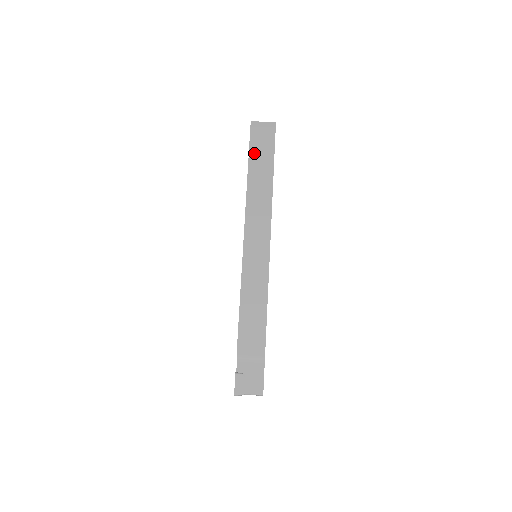
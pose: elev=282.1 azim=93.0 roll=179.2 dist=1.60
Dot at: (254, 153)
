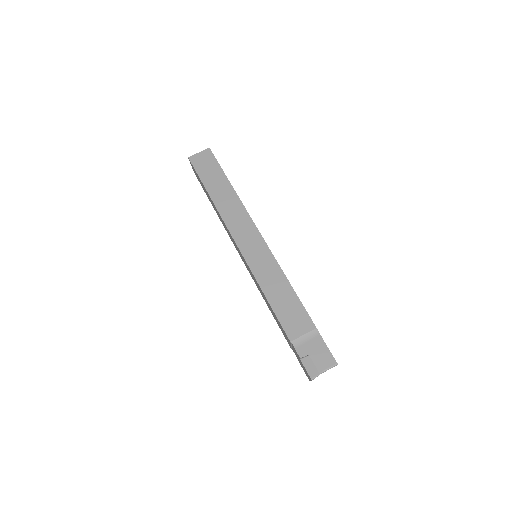
Dot at: (205, 178)
